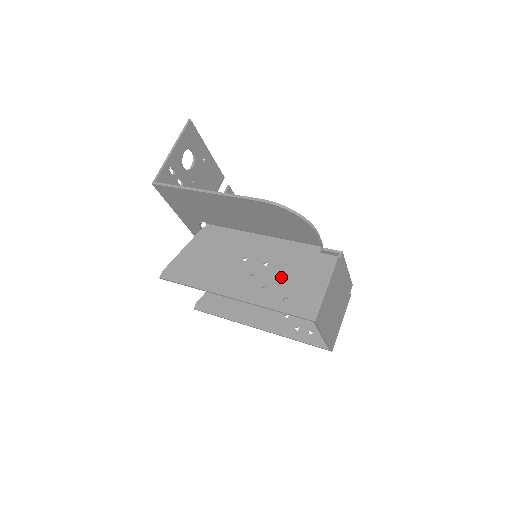
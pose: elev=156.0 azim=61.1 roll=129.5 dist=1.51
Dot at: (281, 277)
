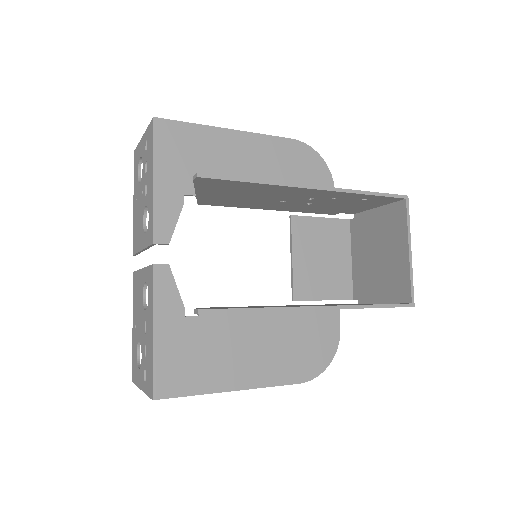
Dot at: occluded
